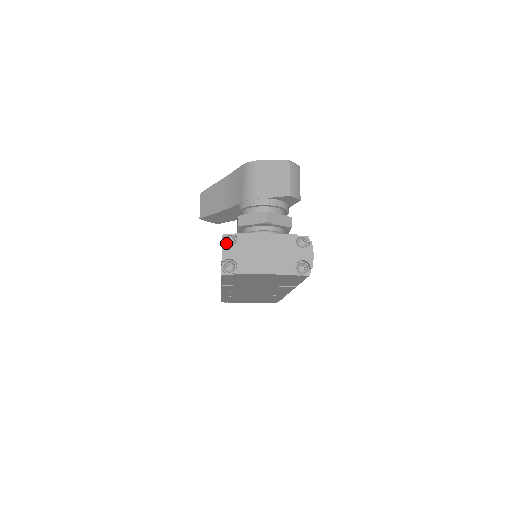
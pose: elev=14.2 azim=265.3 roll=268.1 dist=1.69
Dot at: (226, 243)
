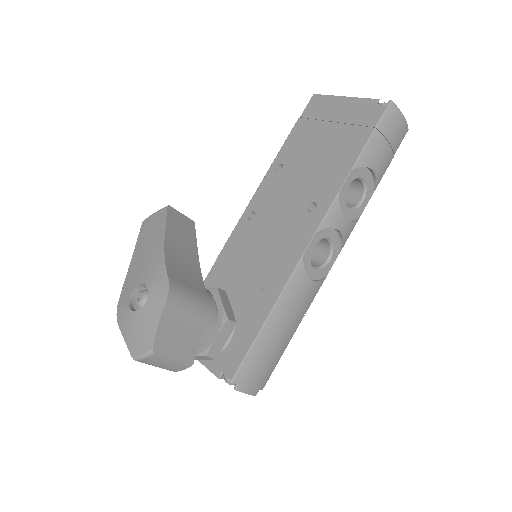
Dot at: occluded
